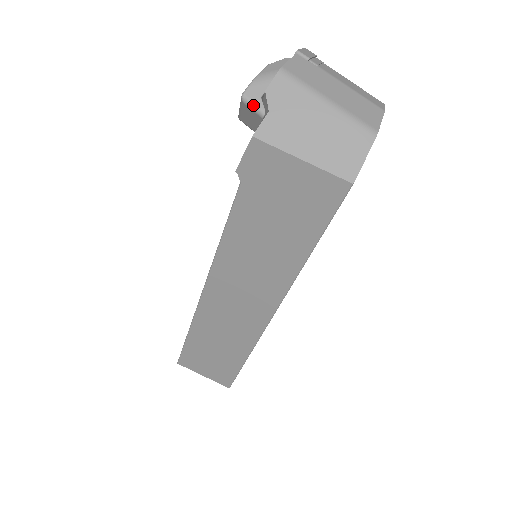
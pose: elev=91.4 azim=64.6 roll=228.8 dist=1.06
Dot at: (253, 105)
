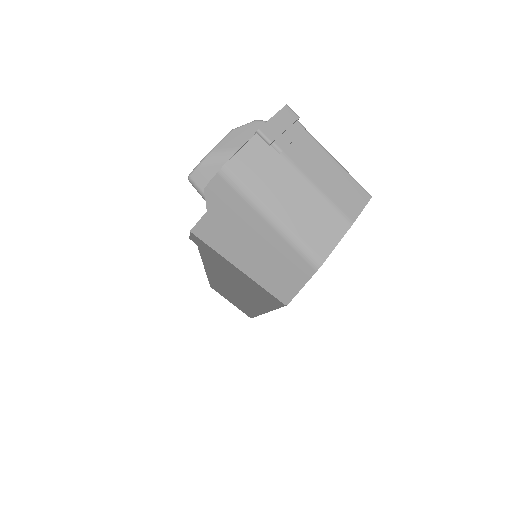
Dot at: (199, 191)
